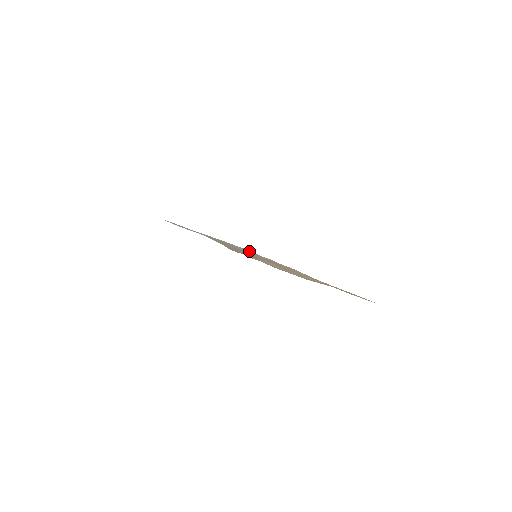
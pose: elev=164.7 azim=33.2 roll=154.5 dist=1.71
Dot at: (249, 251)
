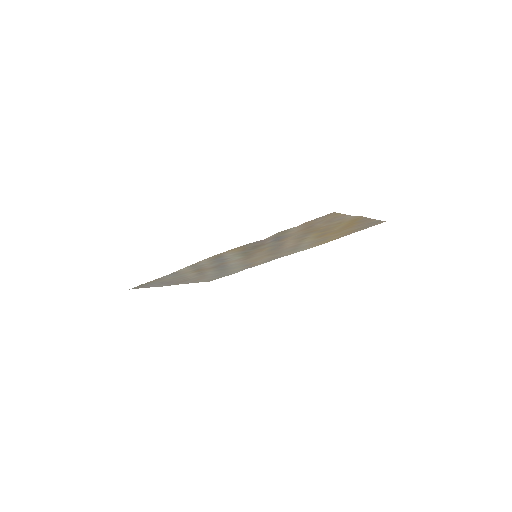
Dot at: (222, 275)
